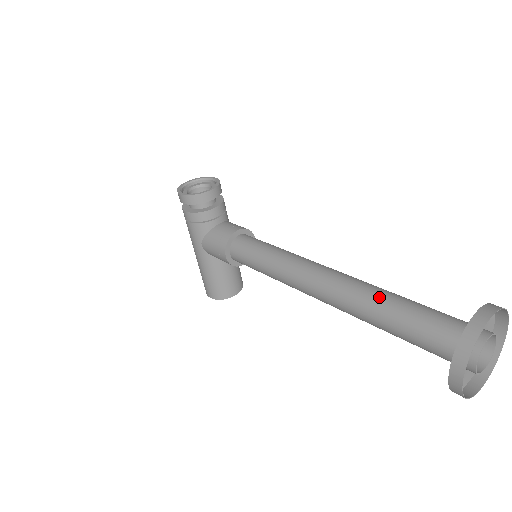
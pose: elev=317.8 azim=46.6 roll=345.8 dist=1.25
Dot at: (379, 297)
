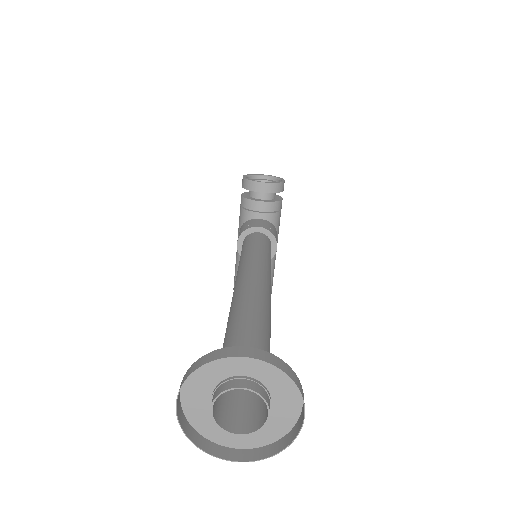
Dot at: (244, 311)
